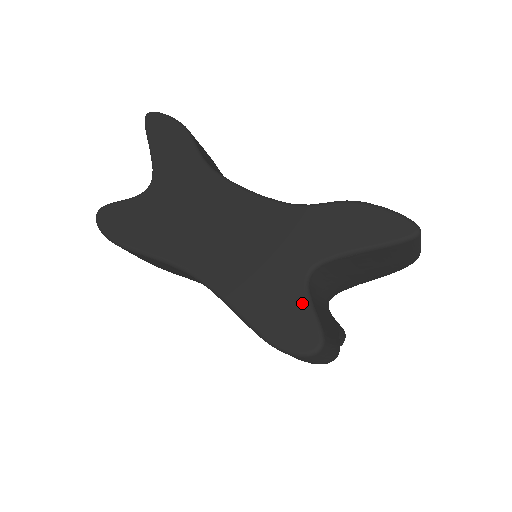
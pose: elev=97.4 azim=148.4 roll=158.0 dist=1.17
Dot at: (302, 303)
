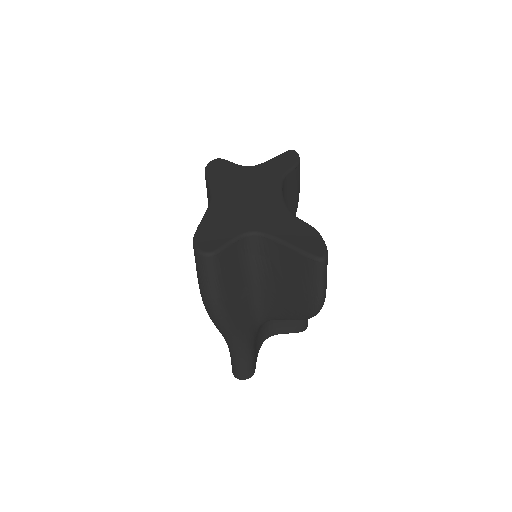
Dot at: (230, 237)
